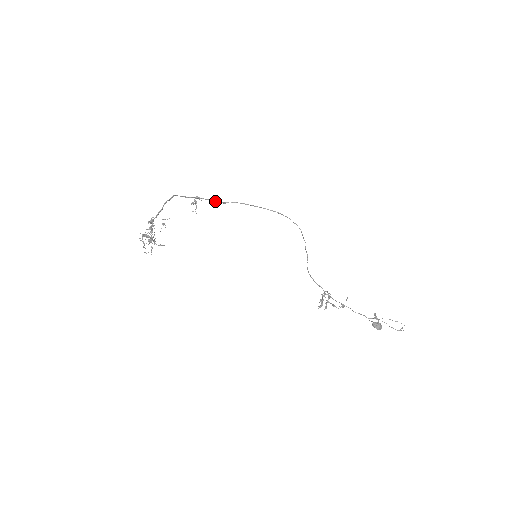
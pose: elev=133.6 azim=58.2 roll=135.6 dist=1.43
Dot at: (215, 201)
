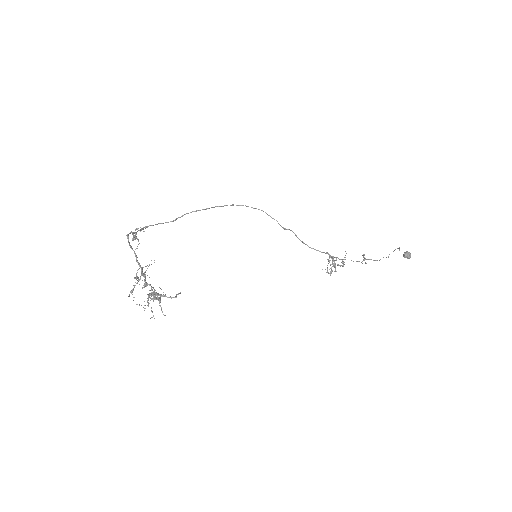
Dot at: occluded
